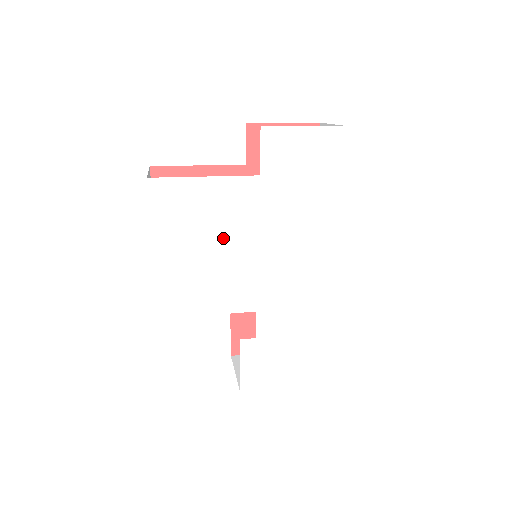
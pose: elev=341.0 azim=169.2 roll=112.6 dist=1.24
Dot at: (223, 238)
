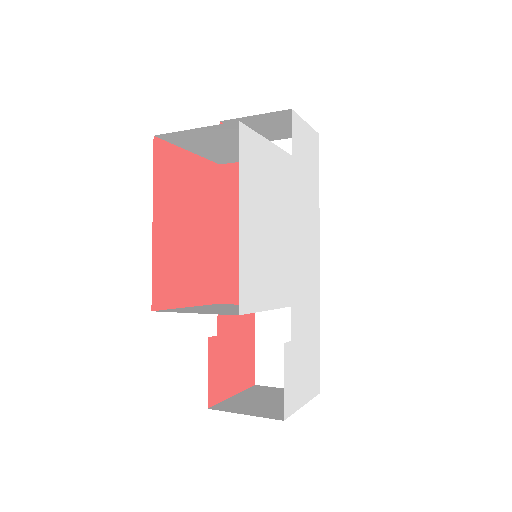
Dot at: (276, 214)
